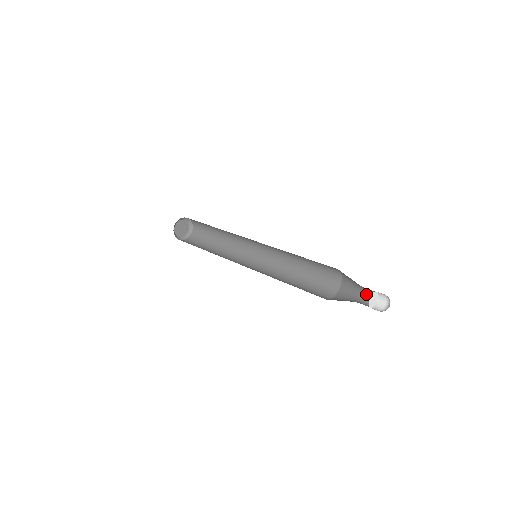
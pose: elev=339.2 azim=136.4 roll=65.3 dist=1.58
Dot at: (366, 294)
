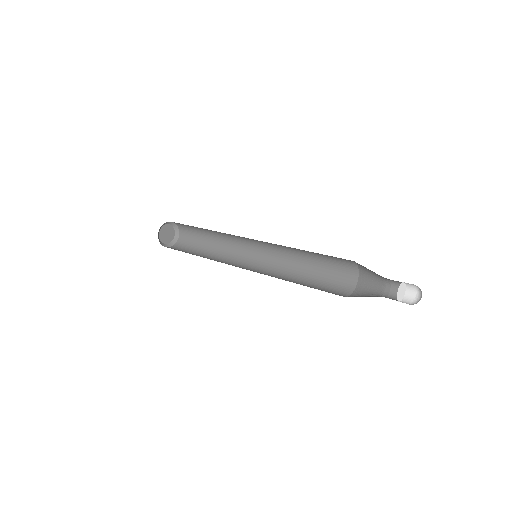
Dot at: (389, 293)
